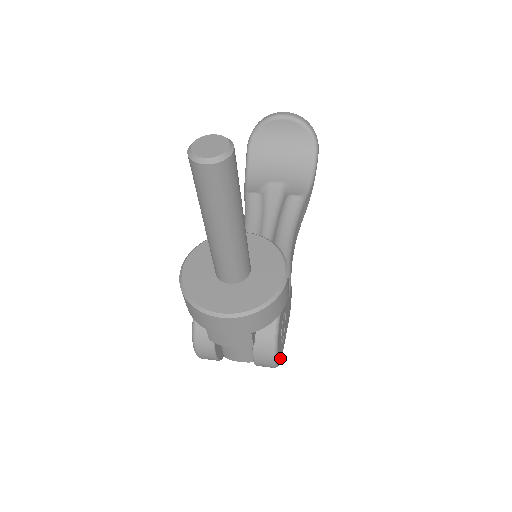
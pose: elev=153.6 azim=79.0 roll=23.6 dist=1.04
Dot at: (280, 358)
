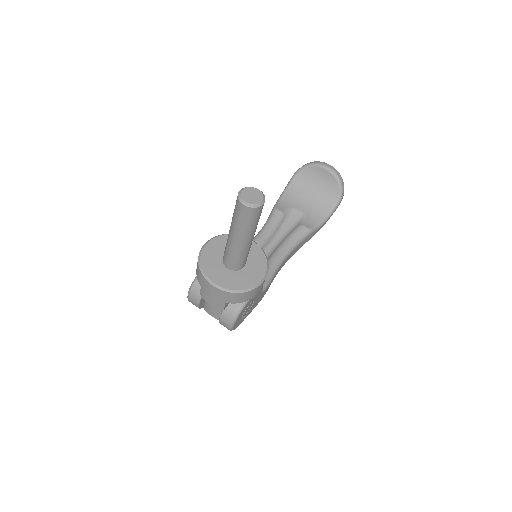
Dot at: (236, 326)
